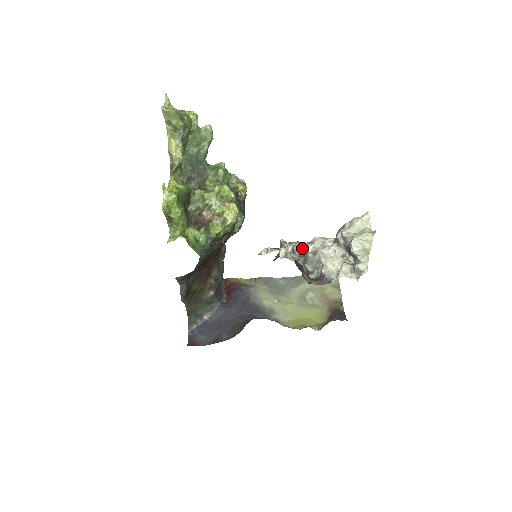
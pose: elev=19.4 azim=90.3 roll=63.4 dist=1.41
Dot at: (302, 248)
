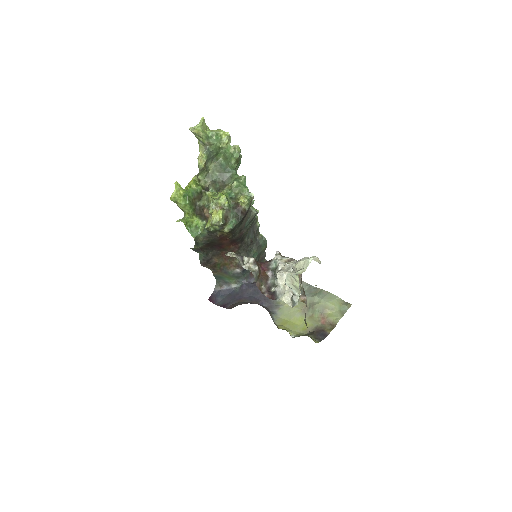
Dot at: (277, 264)
